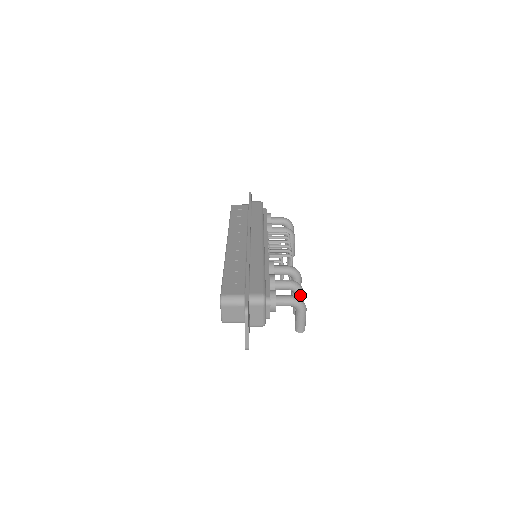
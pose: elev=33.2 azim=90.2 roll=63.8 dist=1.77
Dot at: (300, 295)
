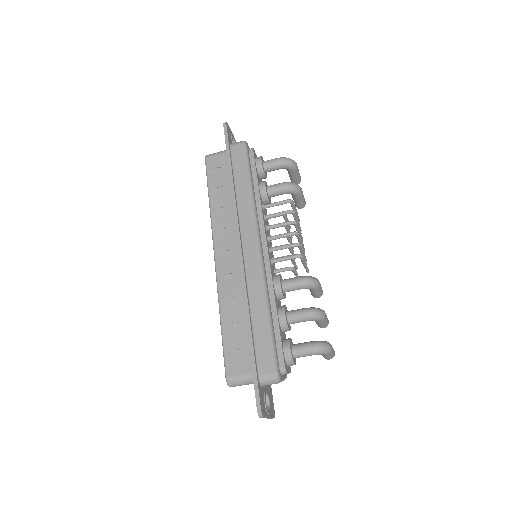
Dot at: (321, 321)
